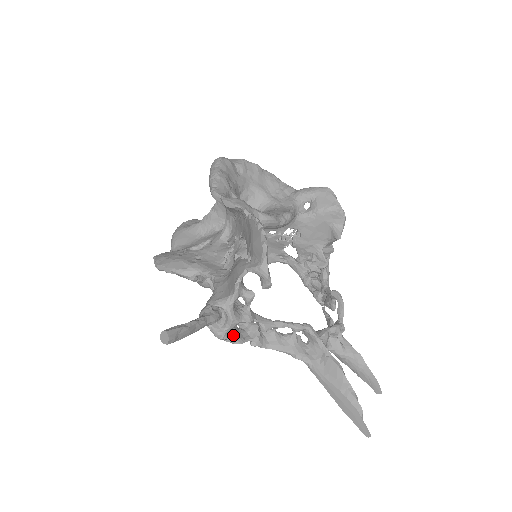
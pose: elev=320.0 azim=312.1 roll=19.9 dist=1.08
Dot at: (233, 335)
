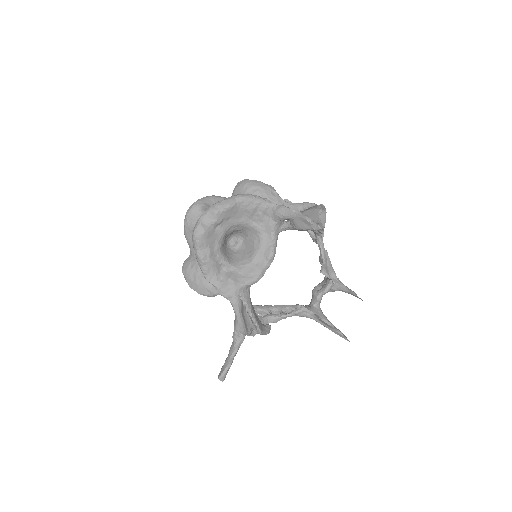
Dot at: occluded
